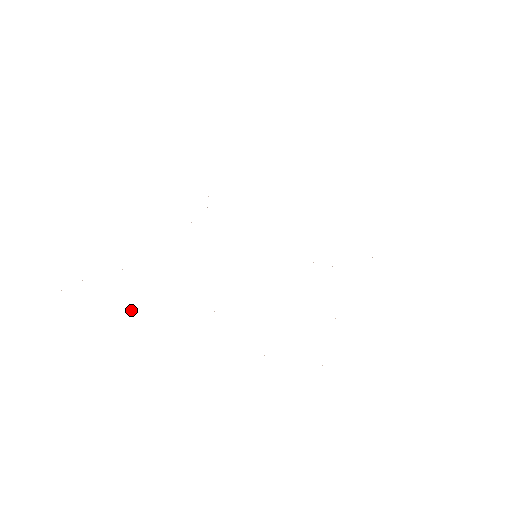
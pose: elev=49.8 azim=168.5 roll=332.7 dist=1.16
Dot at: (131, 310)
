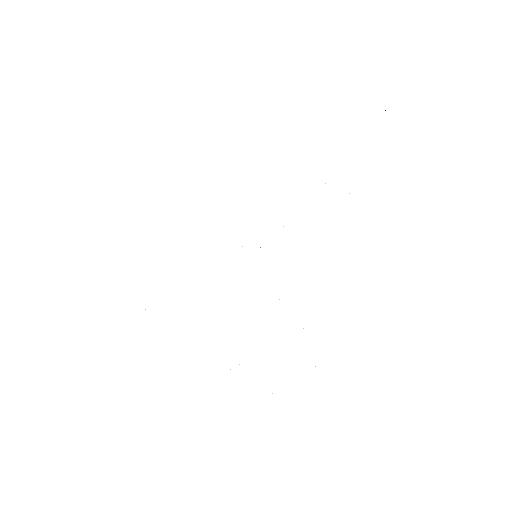
Dot at: occluded
